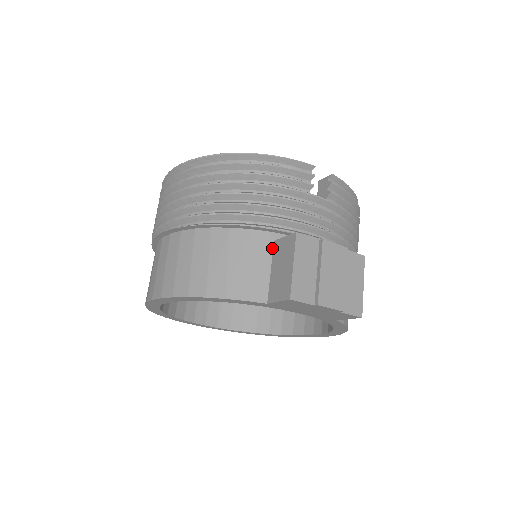
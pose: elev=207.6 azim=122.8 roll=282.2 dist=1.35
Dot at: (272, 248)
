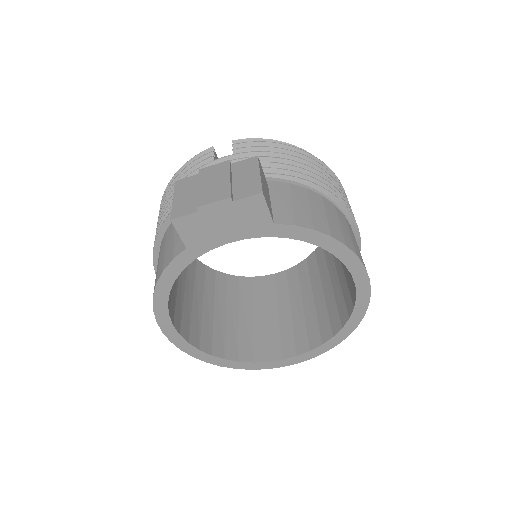
Dot at: occluded
